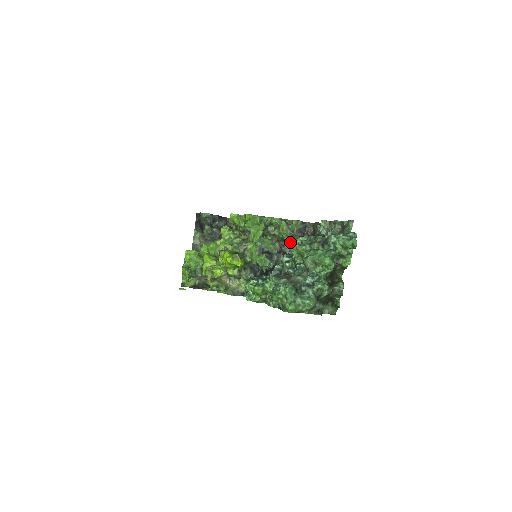
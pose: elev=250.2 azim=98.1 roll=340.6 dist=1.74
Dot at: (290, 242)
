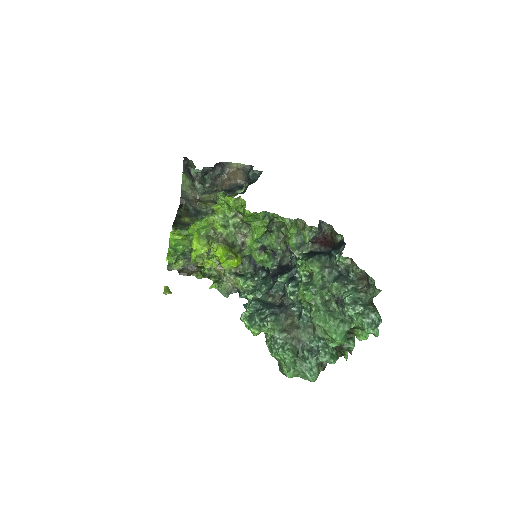
Dot at: occluded
